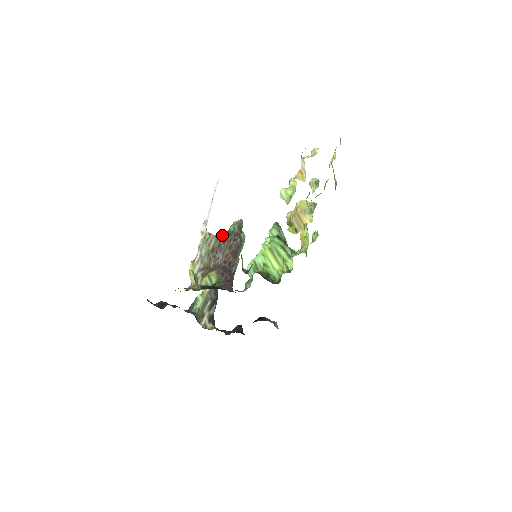
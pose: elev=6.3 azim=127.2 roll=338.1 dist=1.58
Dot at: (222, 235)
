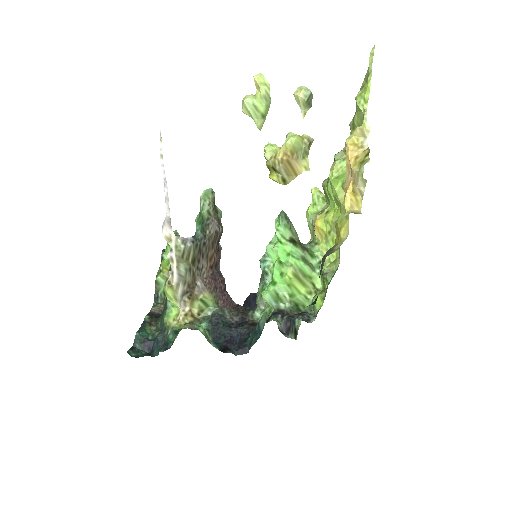
Dot at: (196, 230)
